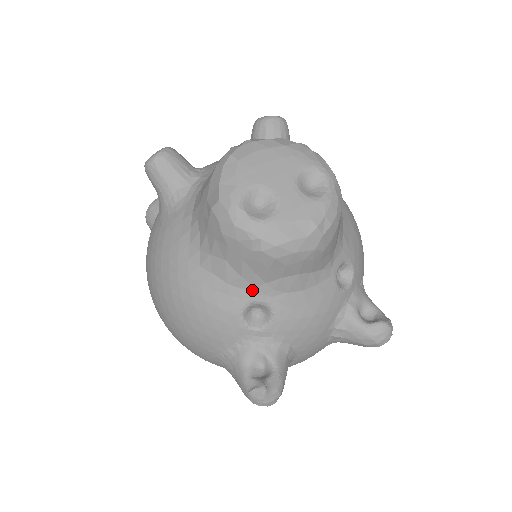
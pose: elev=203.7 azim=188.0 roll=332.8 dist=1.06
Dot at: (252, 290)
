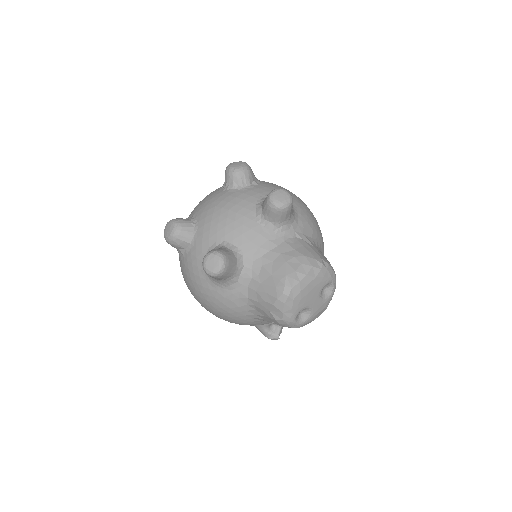
Dot at: occluded
